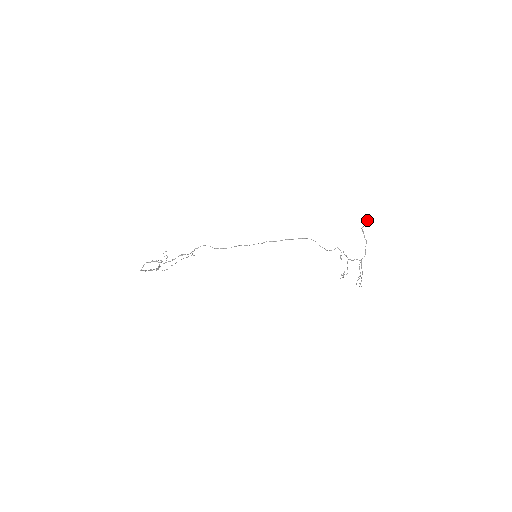
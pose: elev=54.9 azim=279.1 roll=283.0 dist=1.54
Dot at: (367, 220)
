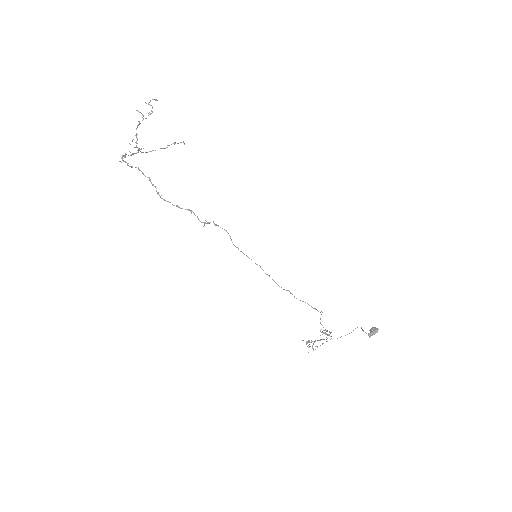
Dot at: (375, 331)
